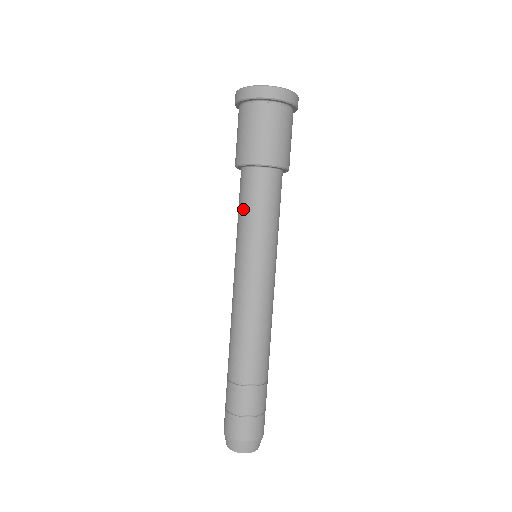
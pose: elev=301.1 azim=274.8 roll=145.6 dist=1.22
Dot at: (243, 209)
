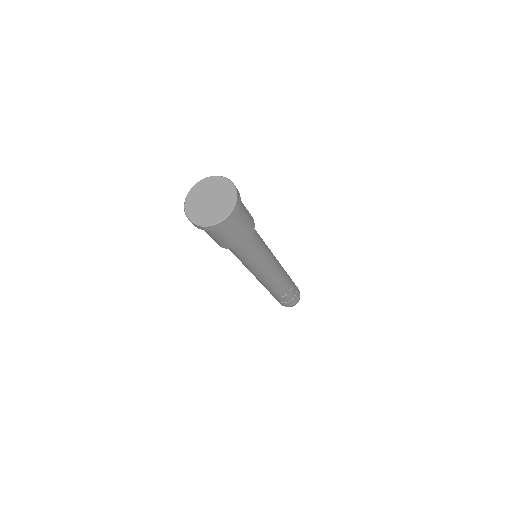
Dot at: (238, 257)
